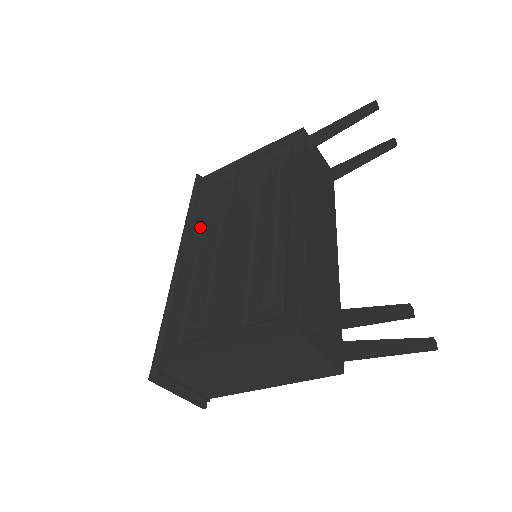
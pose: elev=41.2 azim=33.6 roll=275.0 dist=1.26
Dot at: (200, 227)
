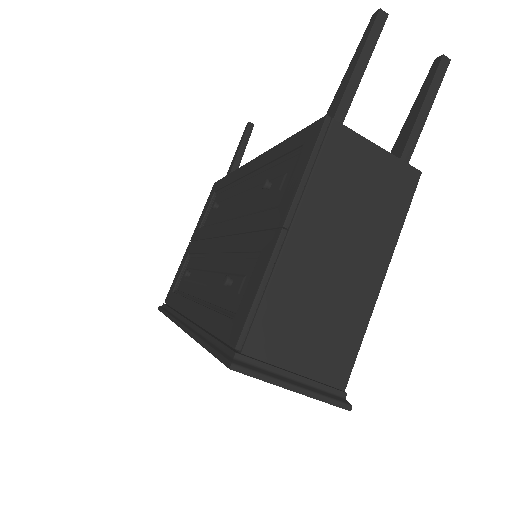
Dot at: (186, 298)
